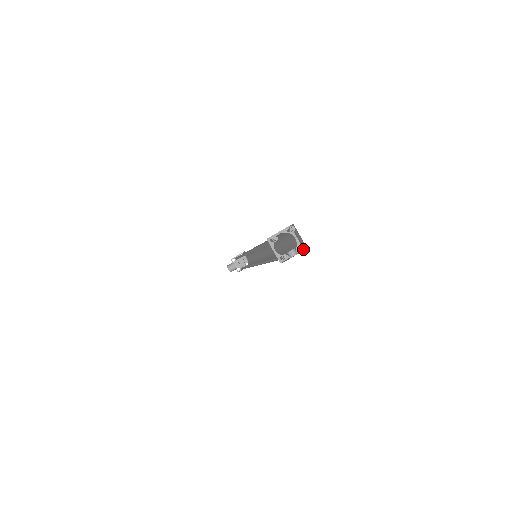
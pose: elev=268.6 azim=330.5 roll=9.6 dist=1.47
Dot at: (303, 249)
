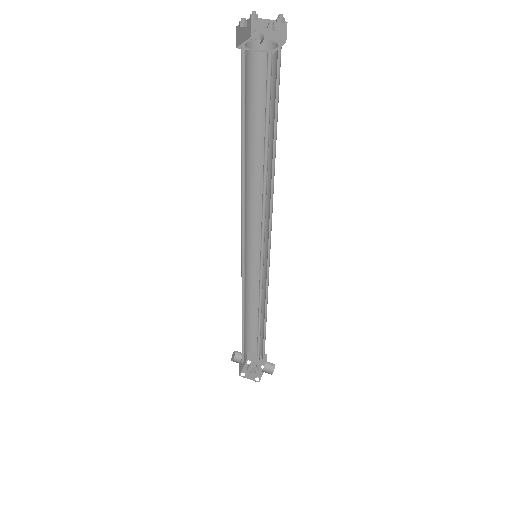
Dot at: (273, 53)
